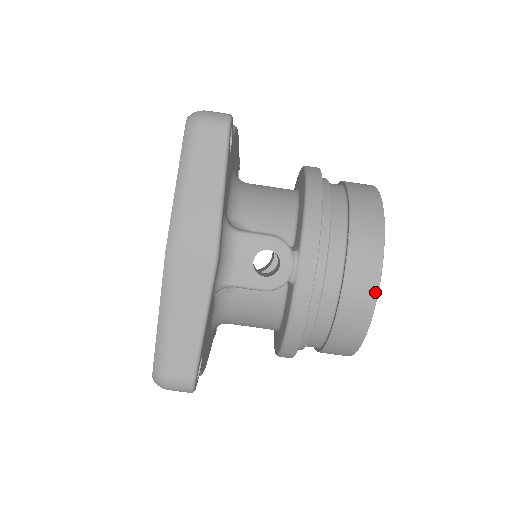
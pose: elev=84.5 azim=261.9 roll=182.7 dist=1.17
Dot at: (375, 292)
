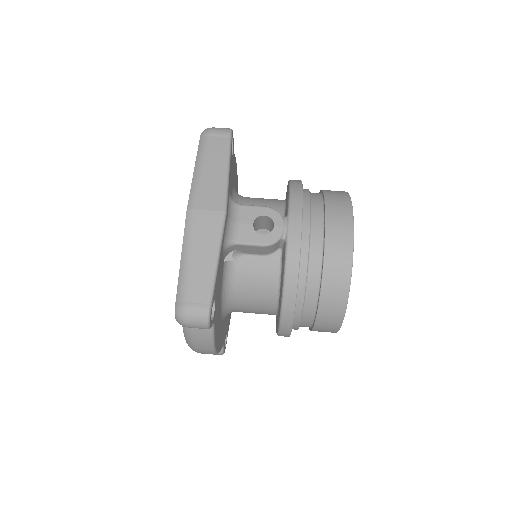
Dot at: (351, 245)
